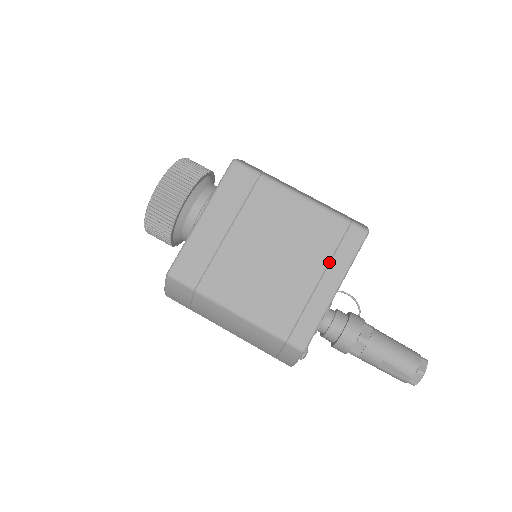
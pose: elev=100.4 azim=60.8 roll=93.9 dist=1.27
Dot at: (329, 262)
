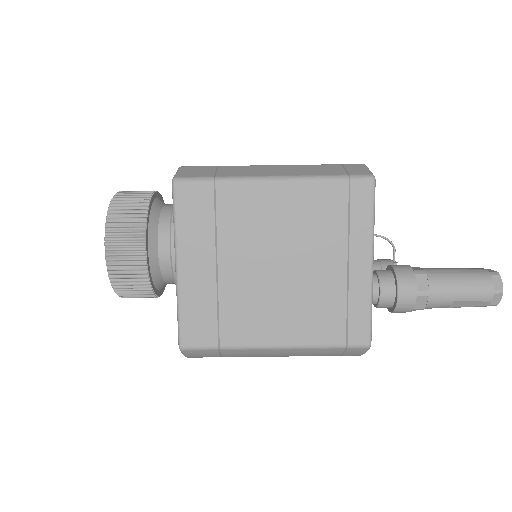
Dot at: (348, 238)
